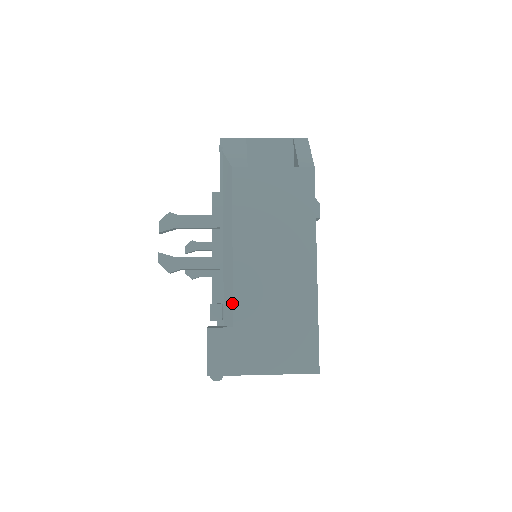
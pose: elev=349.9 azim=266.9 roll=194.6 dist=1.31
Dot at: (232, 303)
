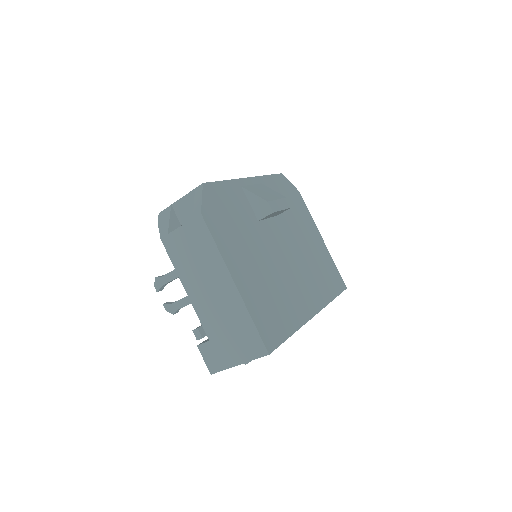
Dot at: (202, 326)
